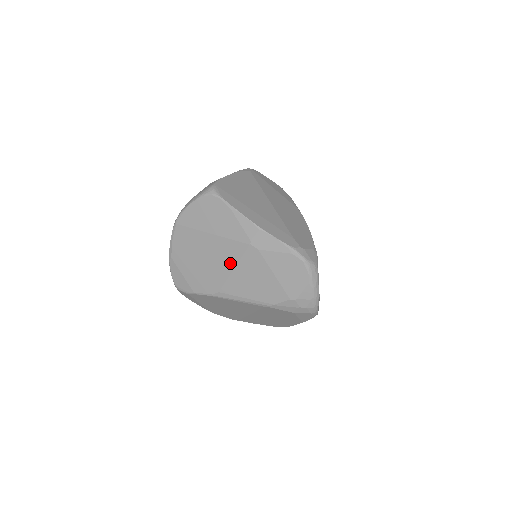
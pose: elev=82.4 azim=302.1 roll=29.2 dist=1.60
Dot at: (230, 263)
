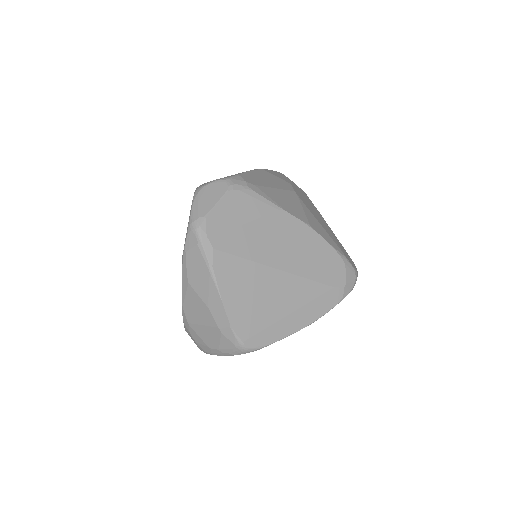
Dot at: occluded
